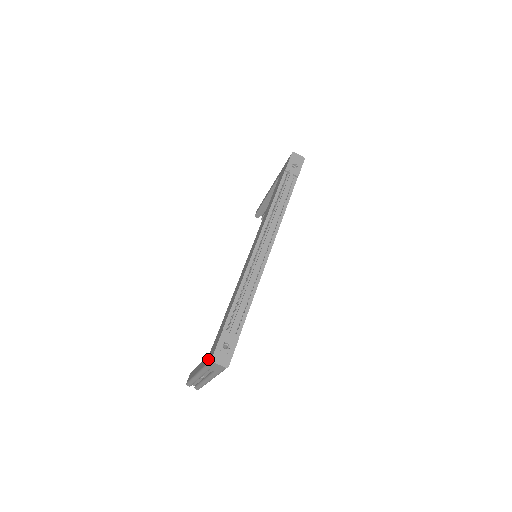
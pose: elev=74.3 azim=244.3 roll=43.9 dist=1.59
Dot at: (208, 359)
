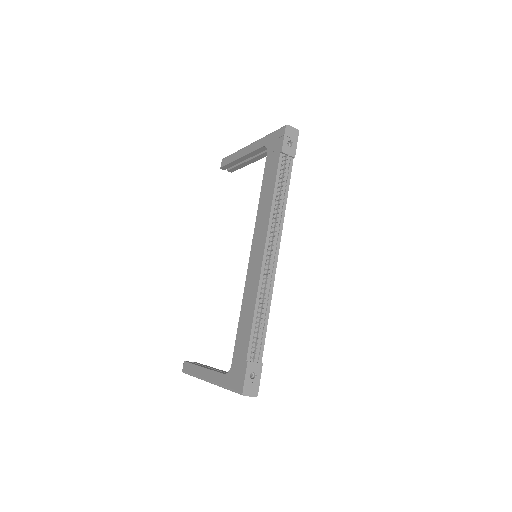
Dot at: (232, 385)
